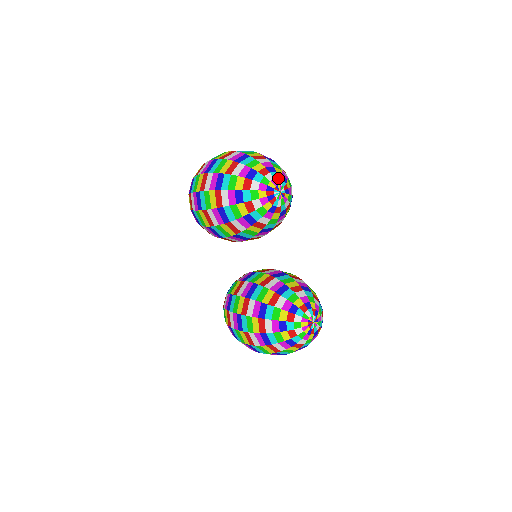
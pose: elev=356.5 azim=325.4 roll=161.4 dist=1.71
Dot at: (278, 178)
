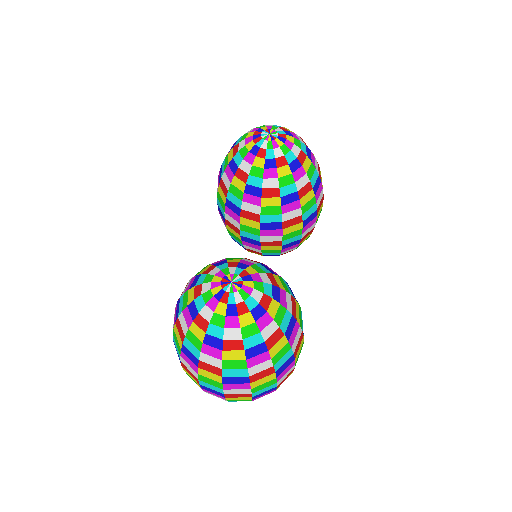
Dot at: (278, 127)
